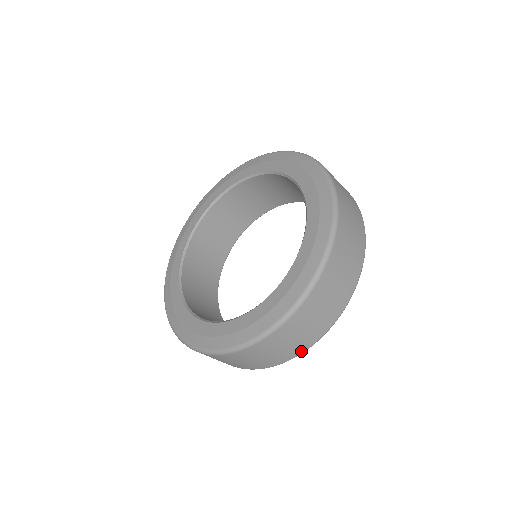
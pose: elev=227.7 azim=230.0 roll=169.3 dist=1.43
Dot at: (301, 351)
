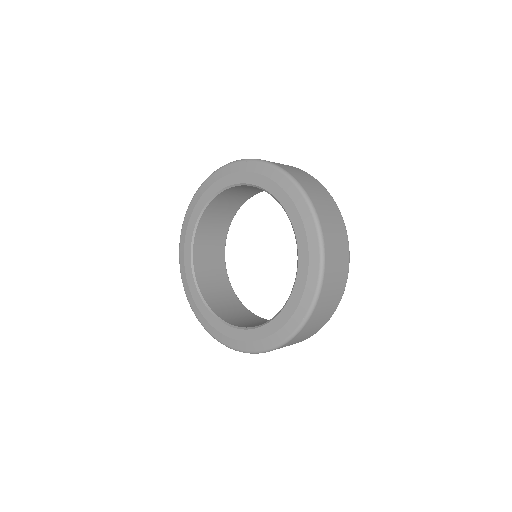
Dot at: (301, 341)
